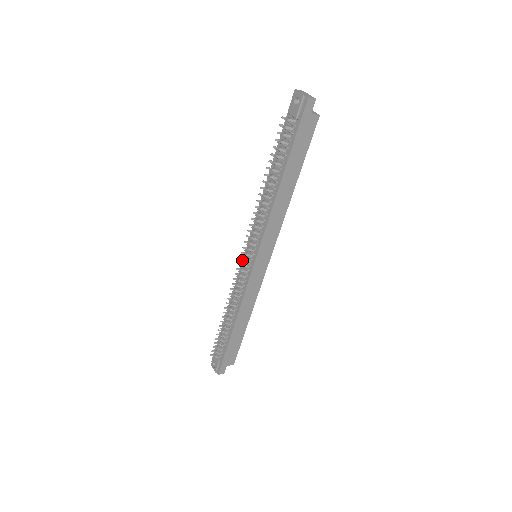
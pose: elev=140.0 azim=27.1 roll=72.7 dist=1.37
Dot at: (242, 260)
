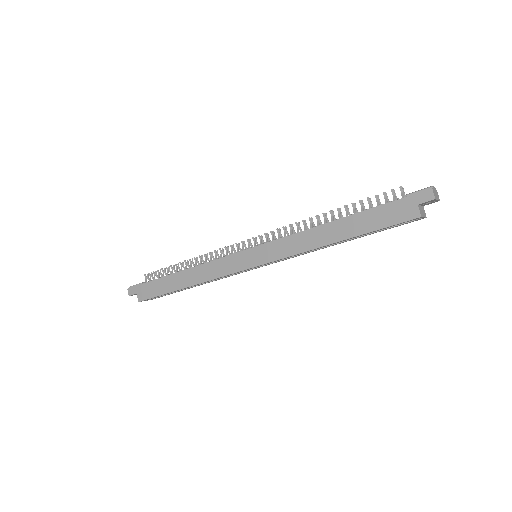
Dot at: (248, 240)
